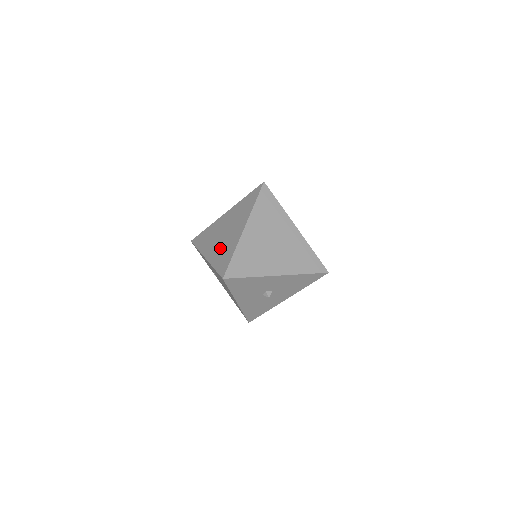
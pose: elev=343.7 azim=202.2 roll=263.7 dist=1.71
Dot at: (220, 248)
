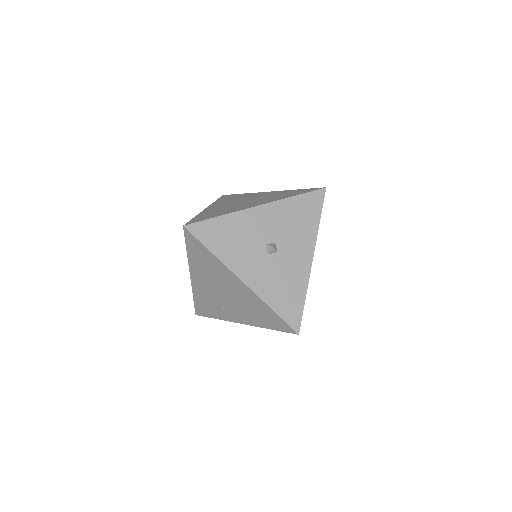
Dot at: occluded
